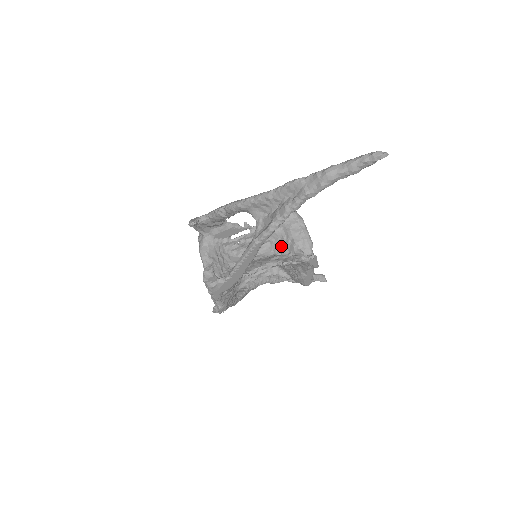
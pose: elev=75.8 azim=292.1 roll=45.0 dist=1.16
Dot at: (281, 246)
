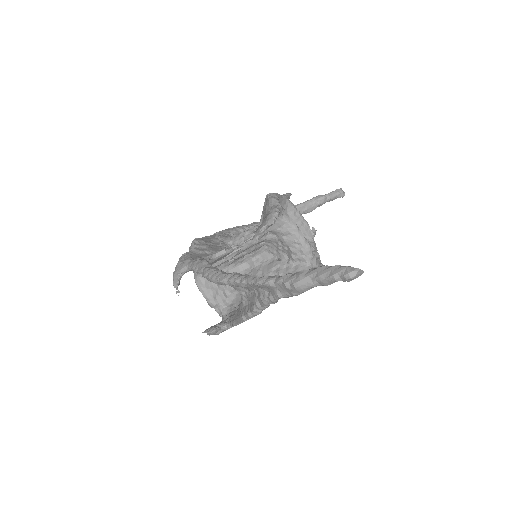
Dot at: (278, 251)
